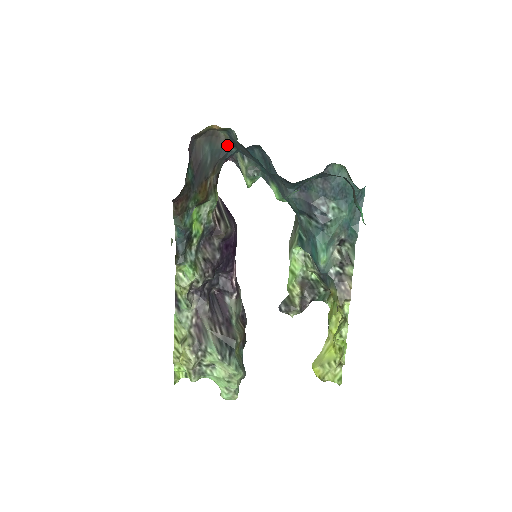
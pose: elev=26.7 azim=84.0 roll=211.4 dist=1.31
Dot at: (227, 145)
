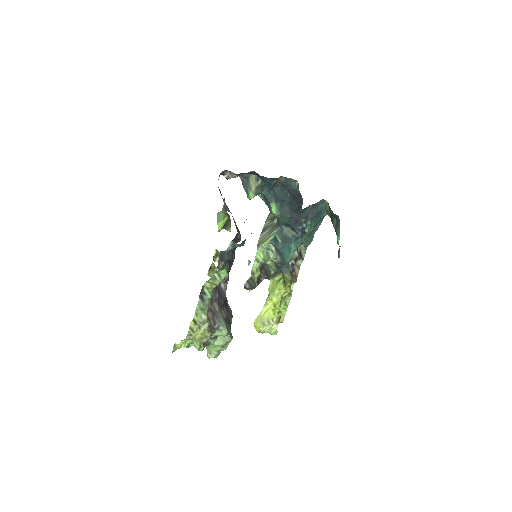
Dot at: (276, 183)
